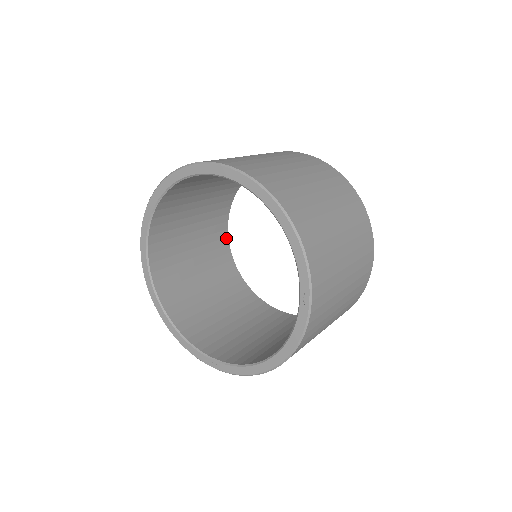
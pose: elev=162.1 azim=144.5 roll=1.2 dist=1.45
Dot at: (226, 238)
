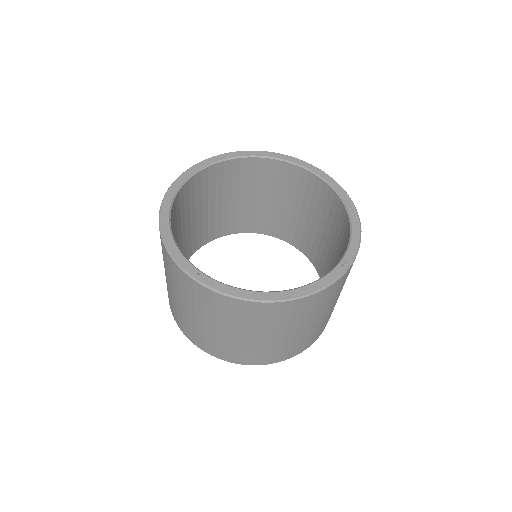
Dot at: (191, 254)
